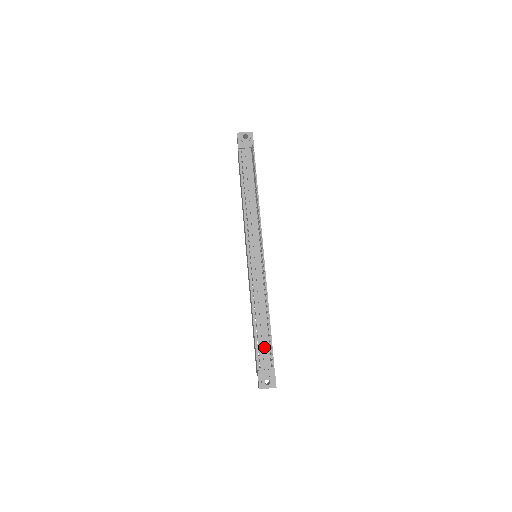
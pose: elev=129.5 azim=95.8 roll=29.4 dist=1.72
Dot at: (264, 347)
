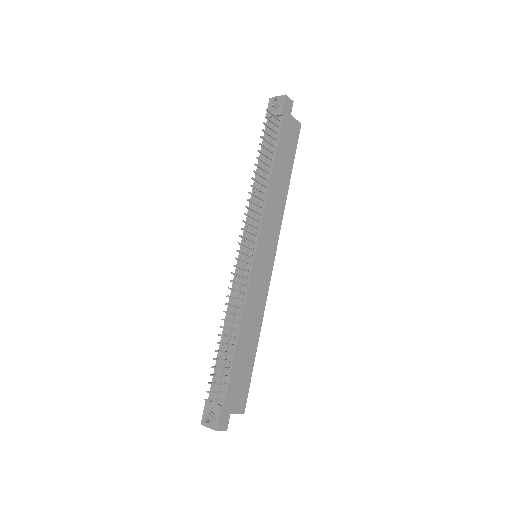
Dot at: (220, 373)
